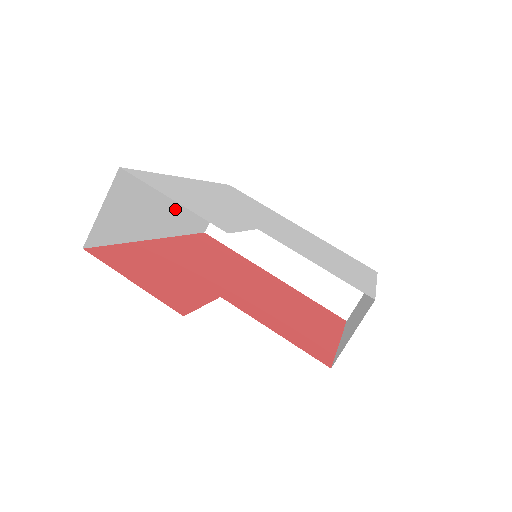
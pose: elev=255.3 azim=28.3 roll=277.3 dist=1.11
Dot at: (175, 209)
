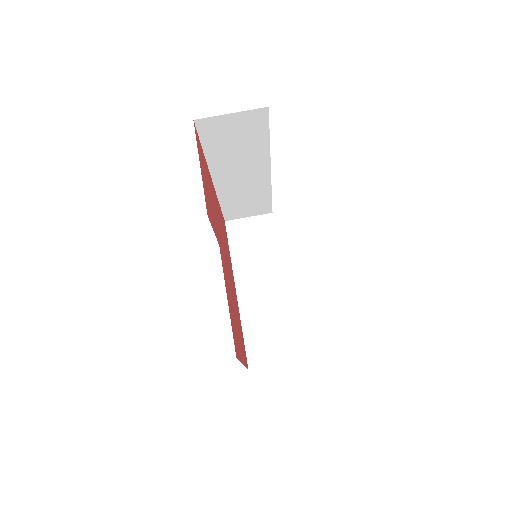
Dot at: (242, 178)
